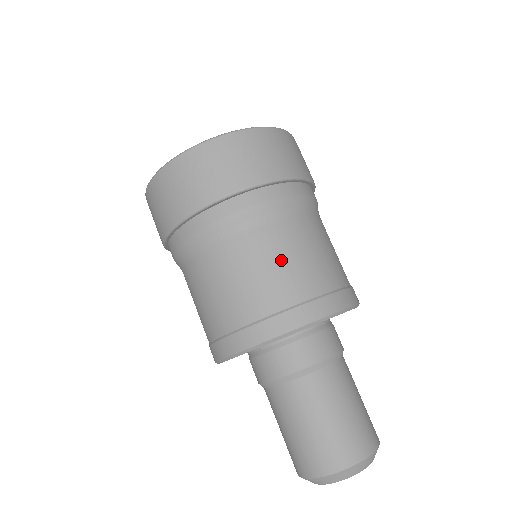
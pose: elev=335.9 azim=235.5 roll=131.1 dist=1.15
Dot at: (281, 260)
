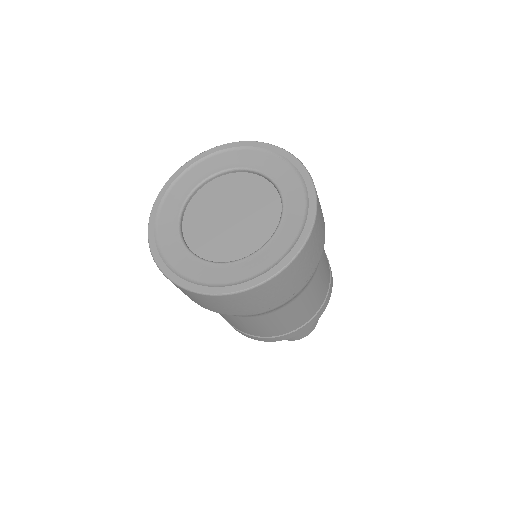
Dot at: (286, 320)
